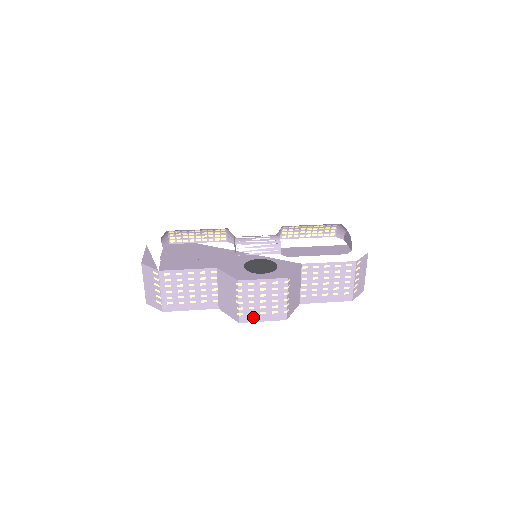
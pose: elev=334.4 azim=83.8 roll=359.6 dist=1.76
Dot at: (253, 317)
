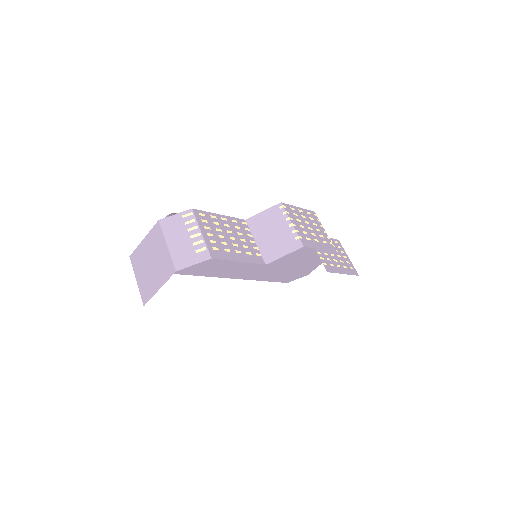
Dot at: (311, 243)
